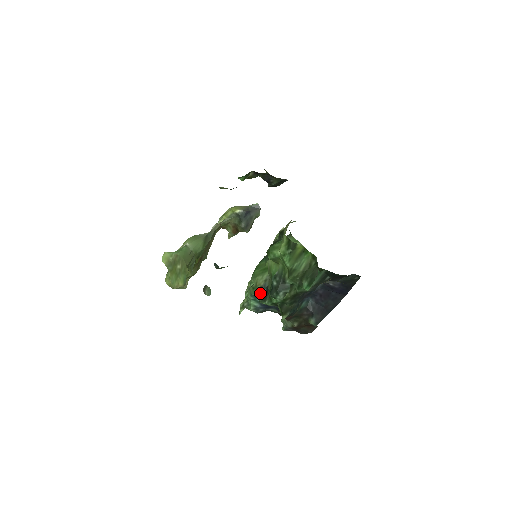
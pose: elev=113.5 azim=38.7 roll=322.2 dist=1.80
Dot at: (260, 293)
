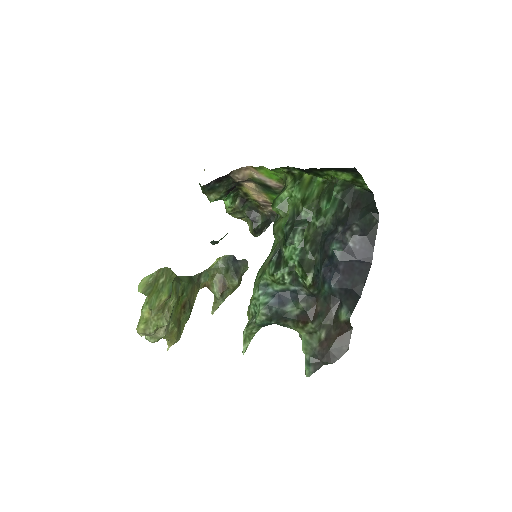
Dot at: (271, 263)
